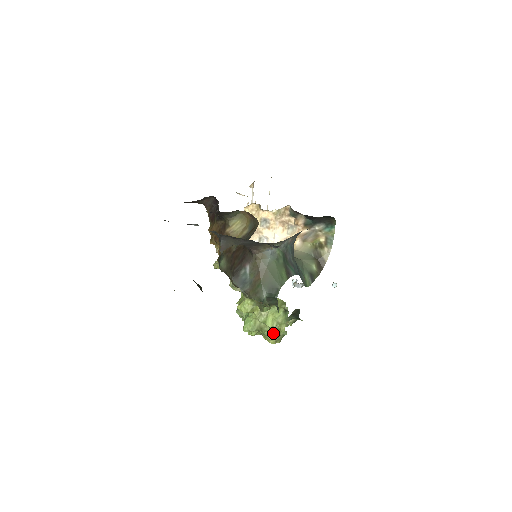
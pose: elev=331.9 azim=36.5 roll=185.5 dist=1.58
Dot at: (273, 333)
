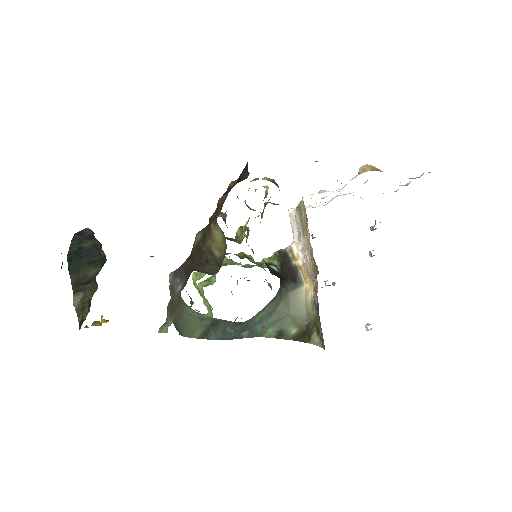
Dot at: occluded
